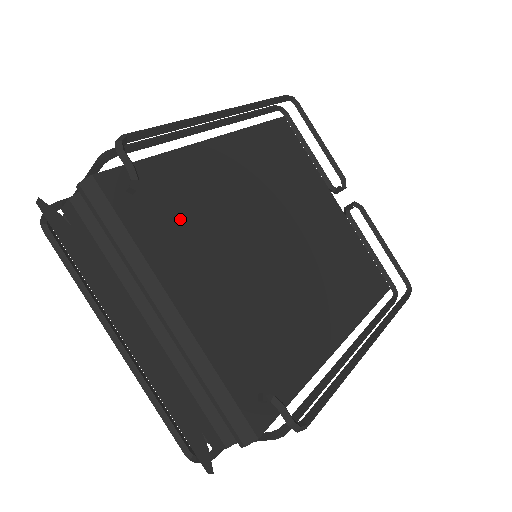
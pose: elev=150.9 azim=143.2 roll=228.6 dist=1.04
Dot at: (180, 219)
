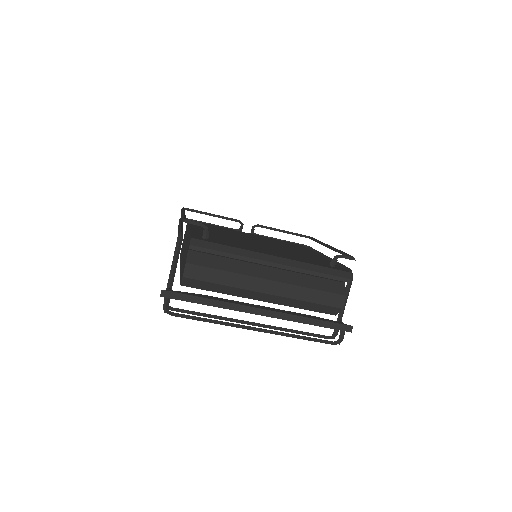
Dot at: (229, 242)
